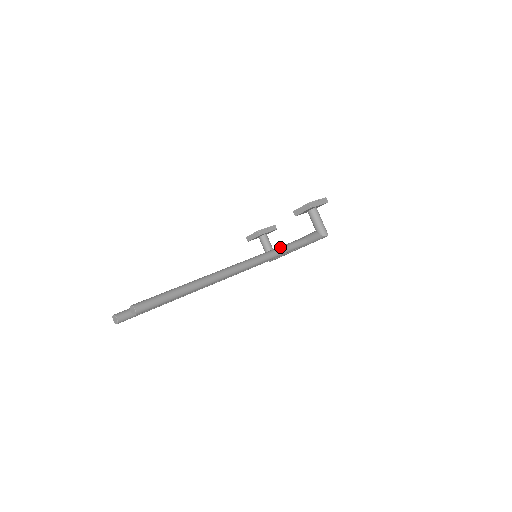
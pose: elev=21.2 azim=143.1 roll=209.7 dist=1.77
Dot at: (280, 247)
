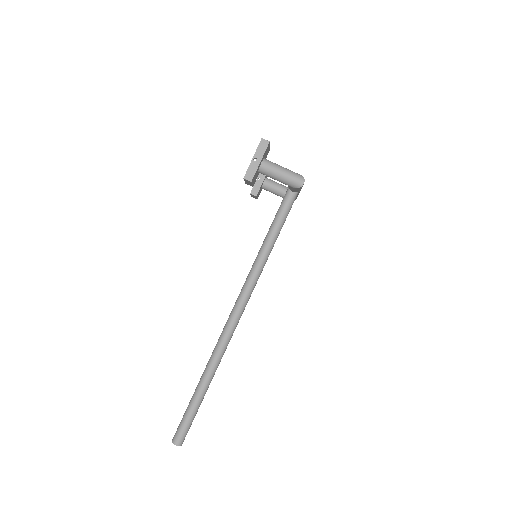
Dot at: (265, 238)
